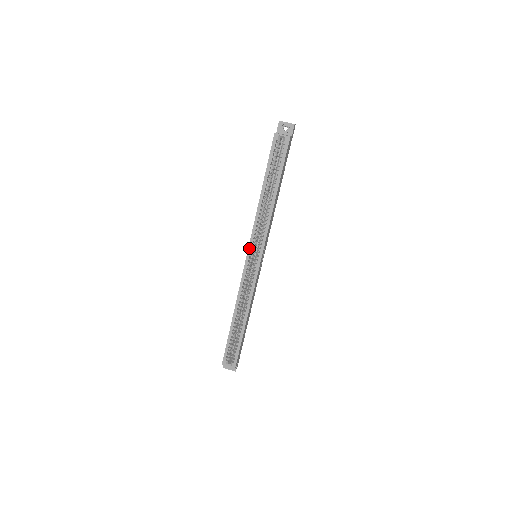
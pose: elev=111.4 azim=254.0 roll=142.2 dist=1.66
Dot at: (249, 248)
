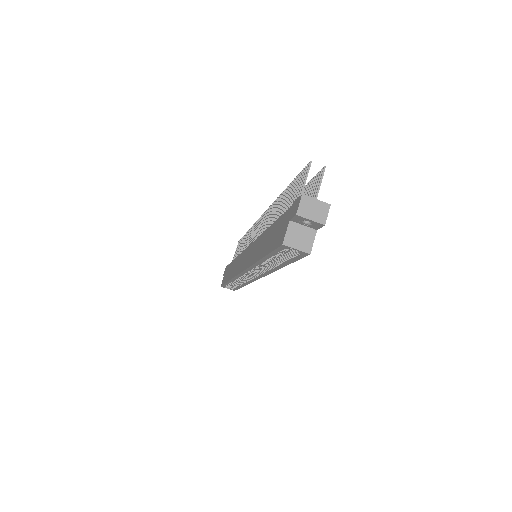
Dot at: (244, 271)
